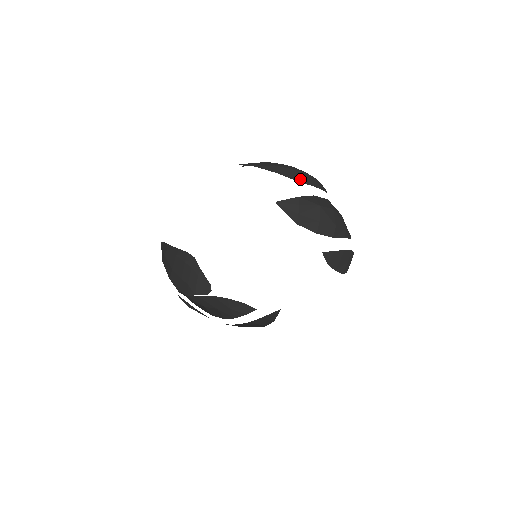
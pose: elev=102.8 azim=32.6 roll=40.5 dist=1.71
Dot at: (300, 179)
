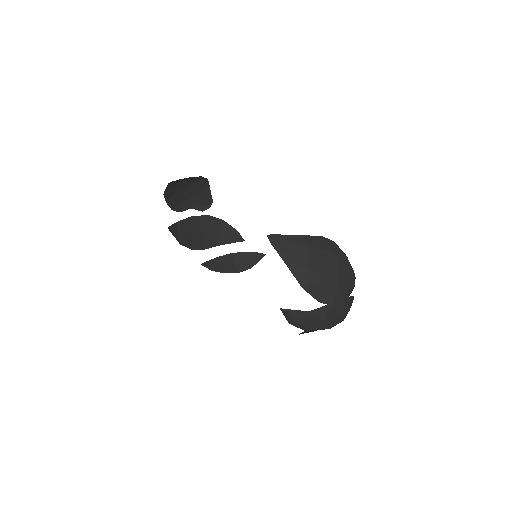
Dot at: (324, 298)
